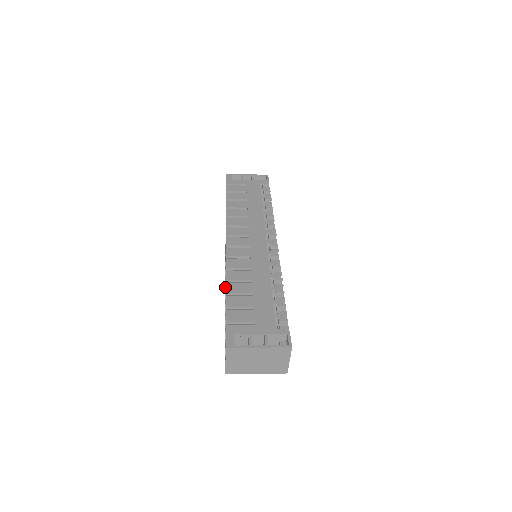
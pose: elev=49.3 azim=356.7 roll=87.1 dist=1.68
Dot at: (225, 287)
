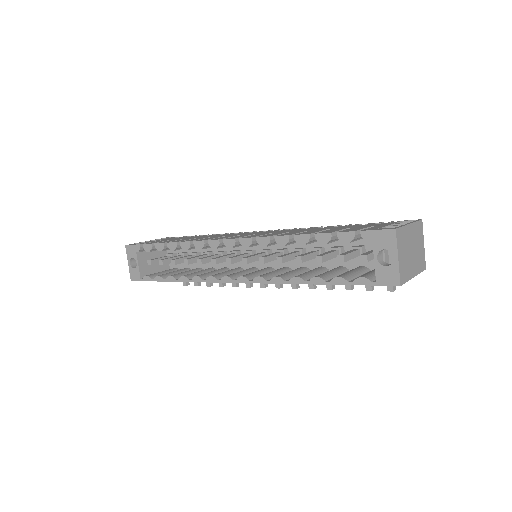
Dot at: (267, 280)
